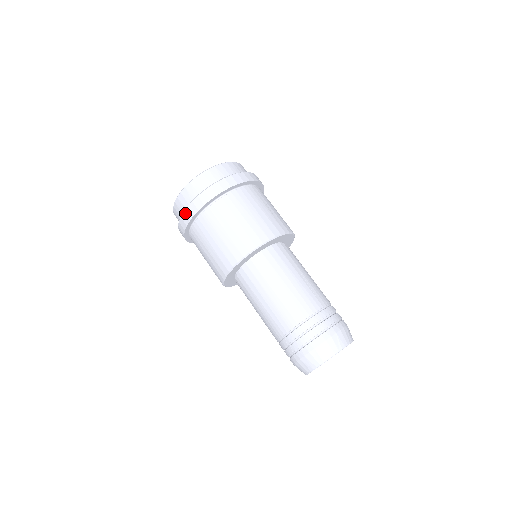
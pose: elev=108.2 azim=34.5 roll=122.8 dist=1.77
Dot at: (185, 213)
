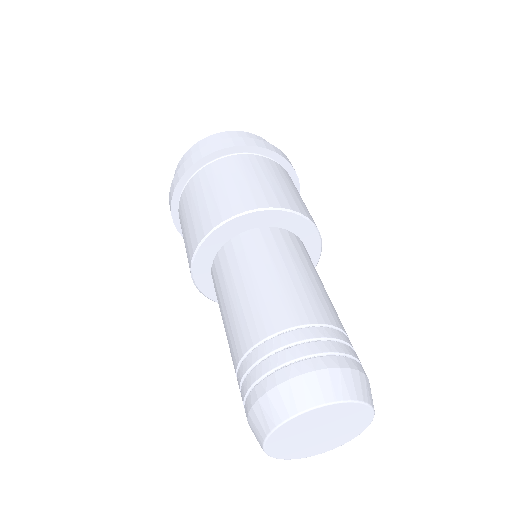
Dot at: (212, 145)
